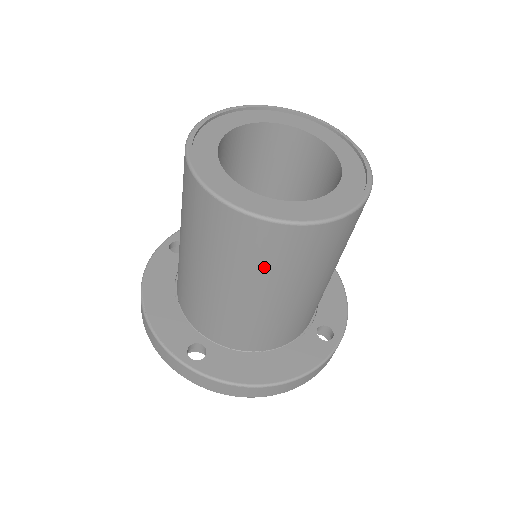
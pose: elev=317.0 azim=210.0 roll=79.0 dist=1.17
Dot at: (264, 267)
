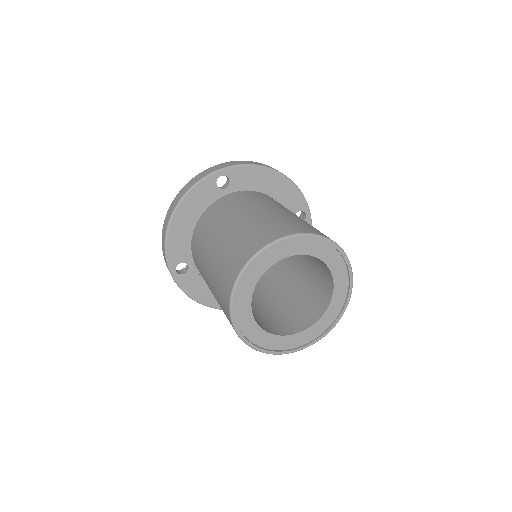
Dot at: occluded
